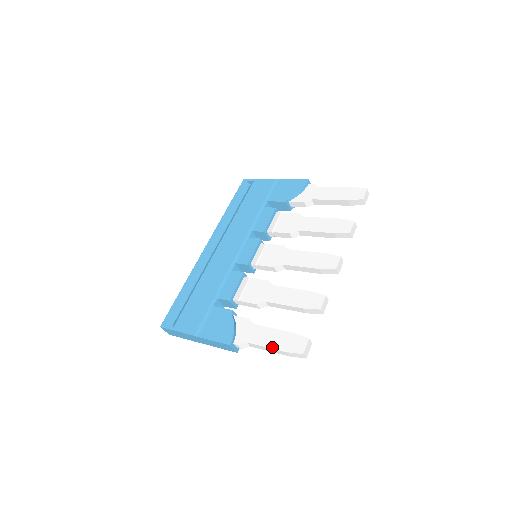
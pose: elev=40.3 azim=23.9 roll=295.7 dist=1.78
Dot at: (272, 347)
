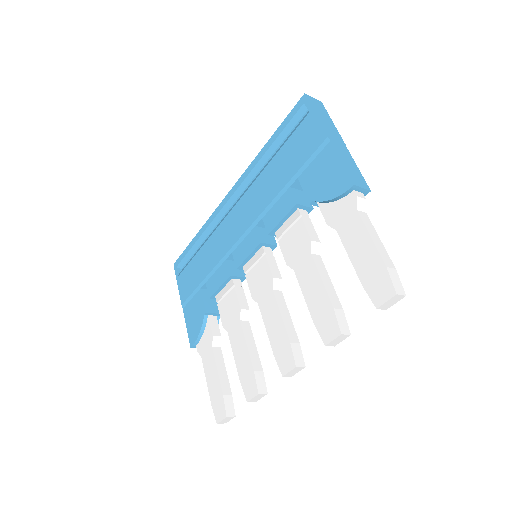
Dot at: (208, 387)
